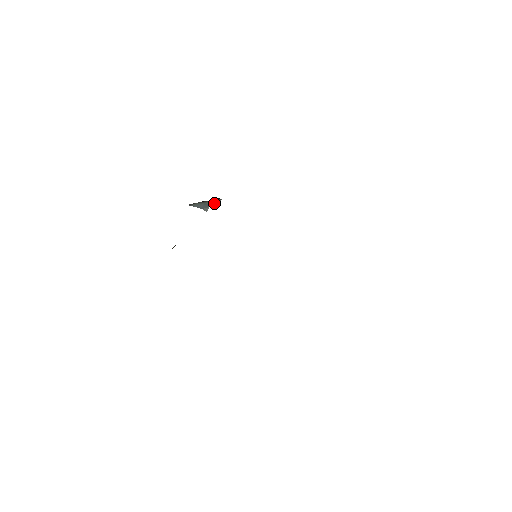
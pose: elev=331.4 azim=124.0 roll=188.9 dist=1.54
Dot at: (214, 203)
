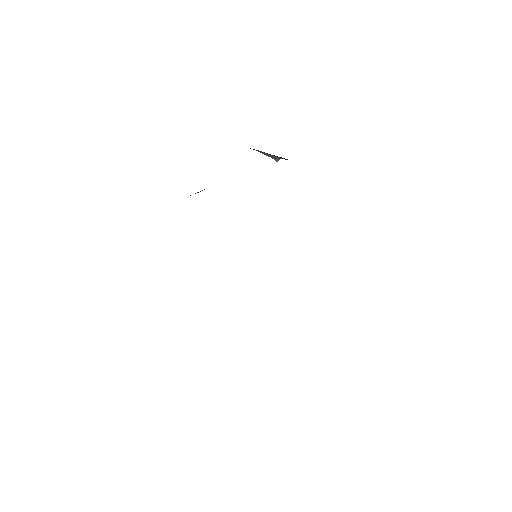
Dot at: occluded
